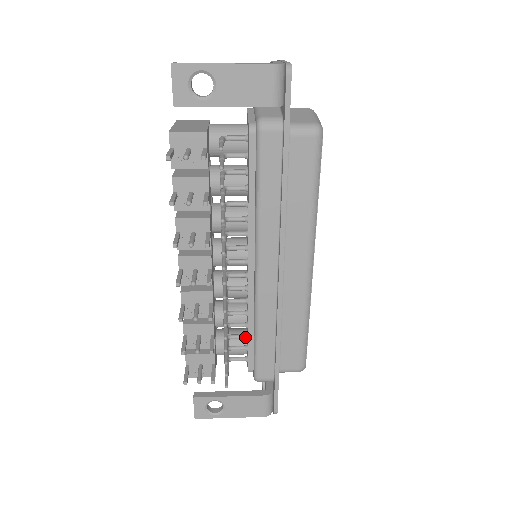
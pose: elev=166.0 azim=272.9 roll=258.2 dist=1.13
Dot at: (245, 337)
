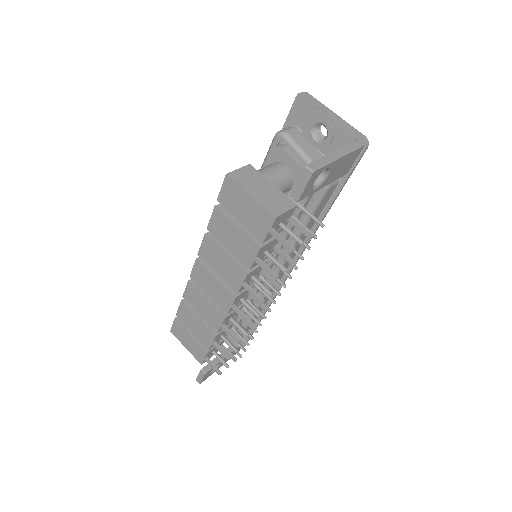
Dot at: occluded
